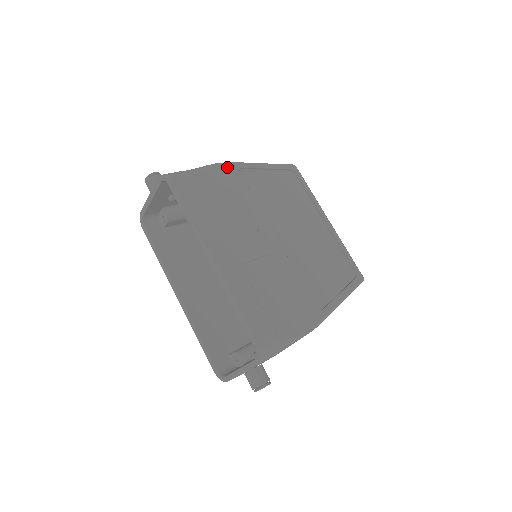
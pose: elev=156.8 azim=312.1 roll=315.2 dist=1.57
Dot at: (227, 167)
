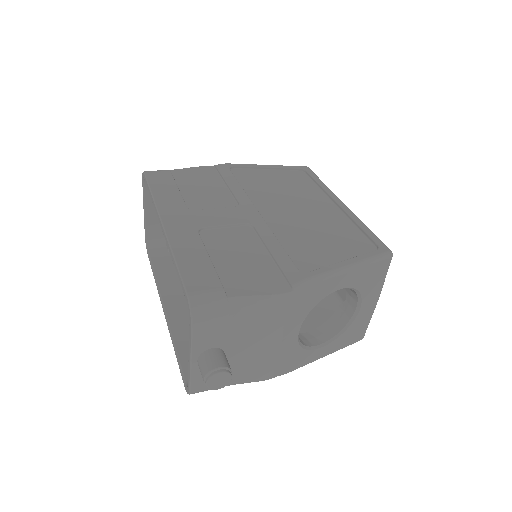
Dot at: (217, 167)
